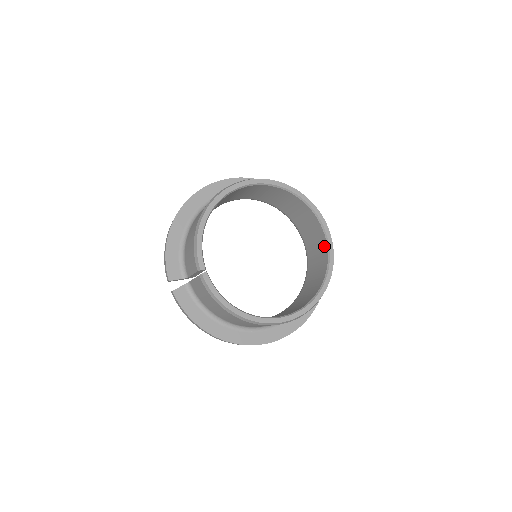
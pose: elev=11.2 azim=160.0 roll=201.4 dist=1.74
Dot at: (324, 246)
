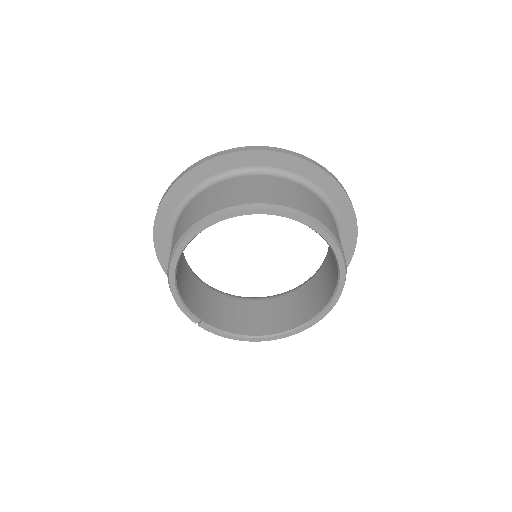
Dot at: occluded
